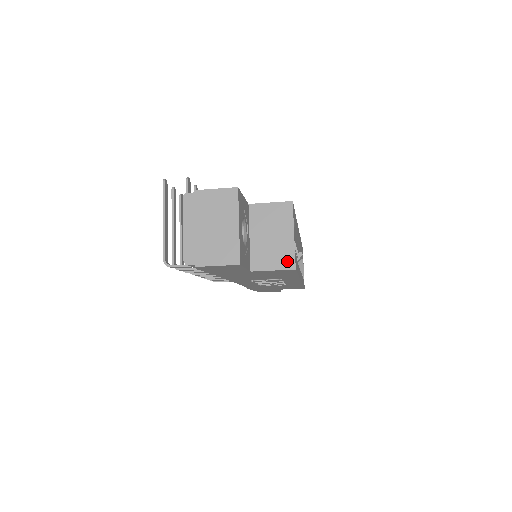
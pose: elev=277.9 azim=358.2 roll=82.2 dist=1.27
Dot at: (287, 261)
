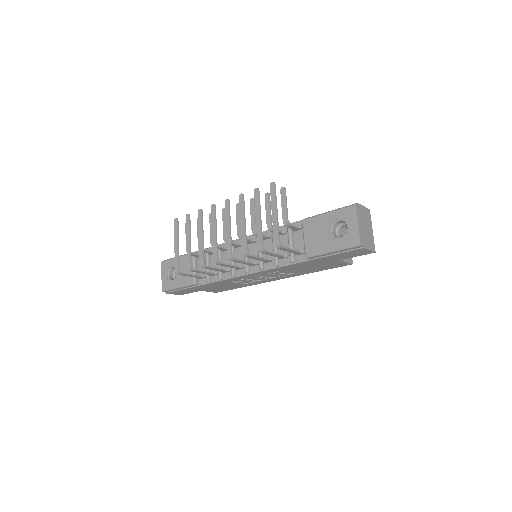
Dot at: (350, 258)
